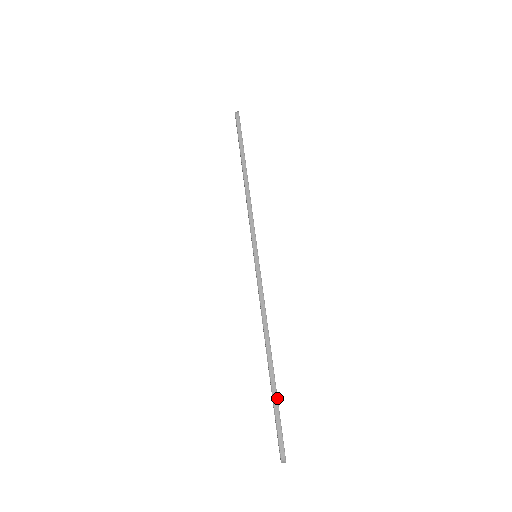
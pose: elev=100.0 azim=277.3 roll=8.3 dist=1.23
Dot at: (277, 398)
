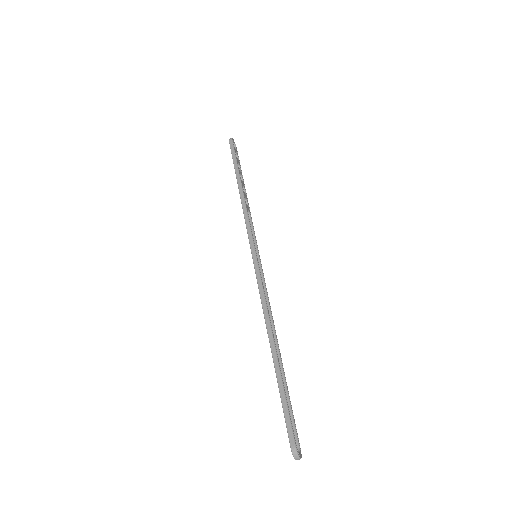
Dot at: (283, 388)
